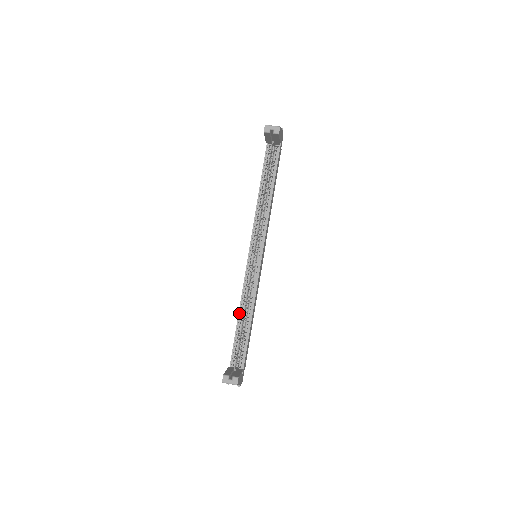
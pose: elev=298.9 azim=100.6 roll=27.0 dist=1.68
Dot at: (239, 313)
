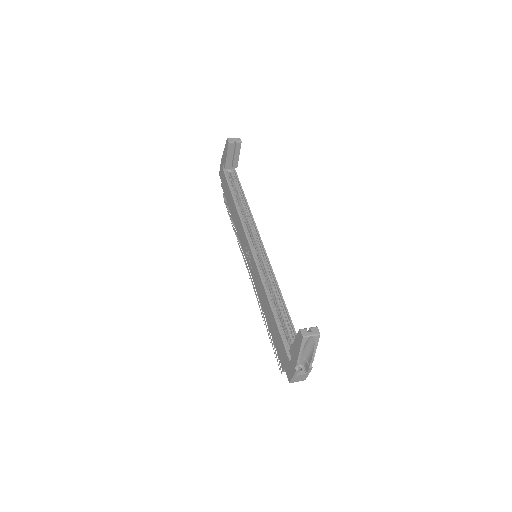
Dot at: (269, 301)
